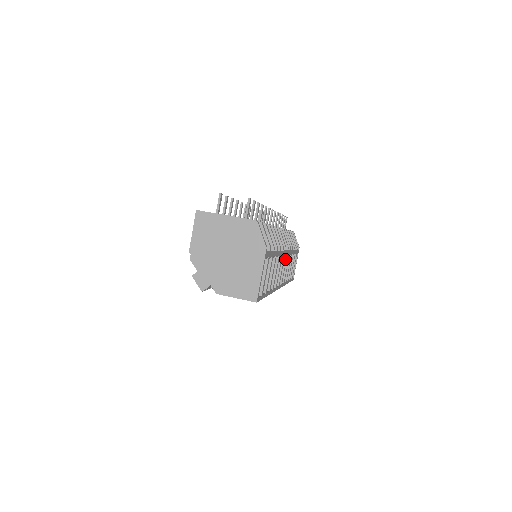
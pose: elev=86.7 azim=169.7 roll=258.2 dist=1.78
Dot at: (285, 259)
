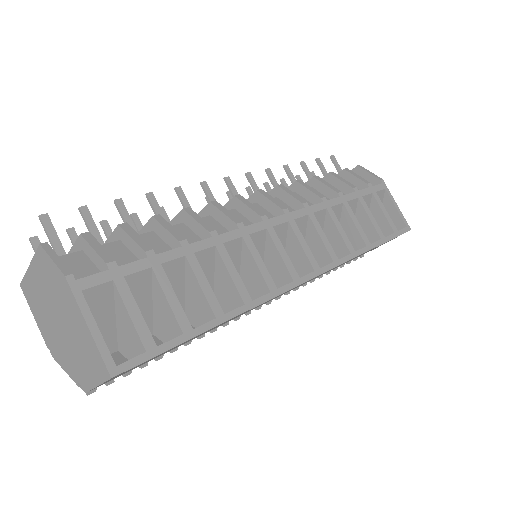
Dot at: (291, 229)
